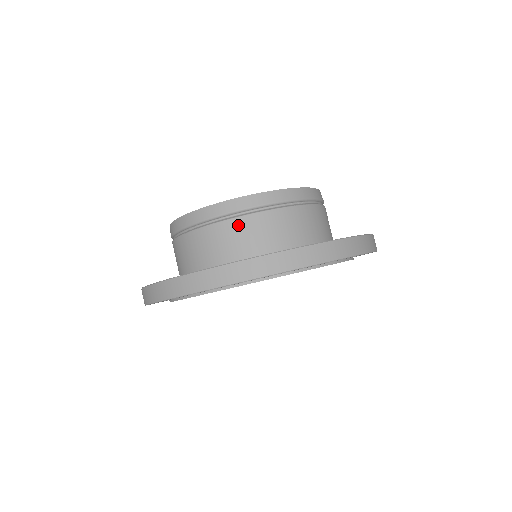
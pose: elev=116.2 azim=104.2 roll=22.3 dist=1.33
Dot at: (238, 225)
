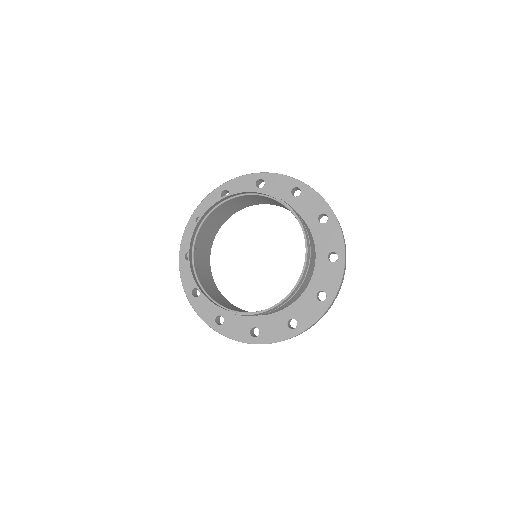
Dot at: occluded
